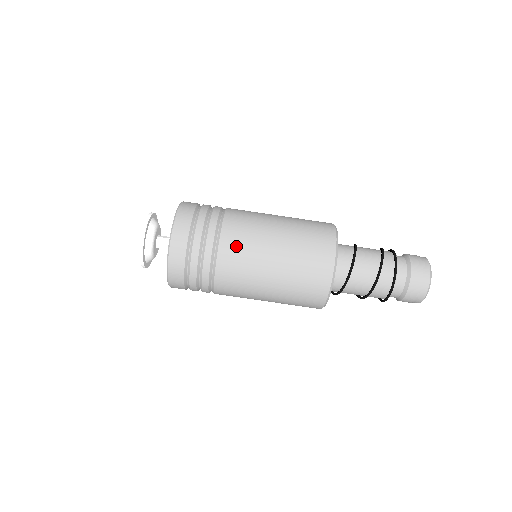
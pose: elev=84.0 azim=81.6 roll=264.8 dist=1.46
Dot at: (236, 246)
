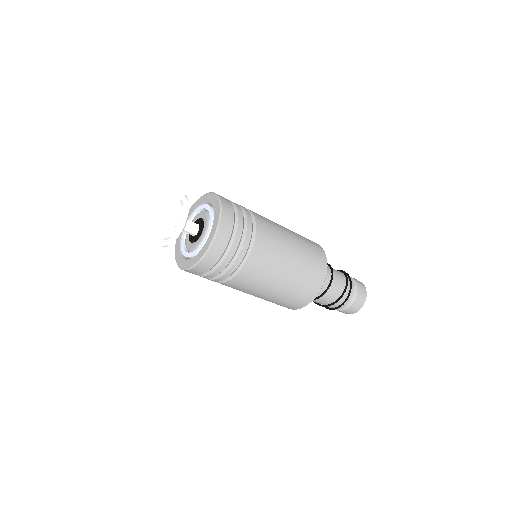
Dot at: occluded
